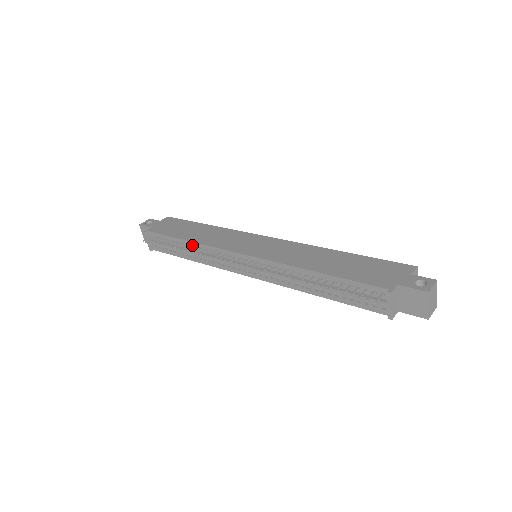
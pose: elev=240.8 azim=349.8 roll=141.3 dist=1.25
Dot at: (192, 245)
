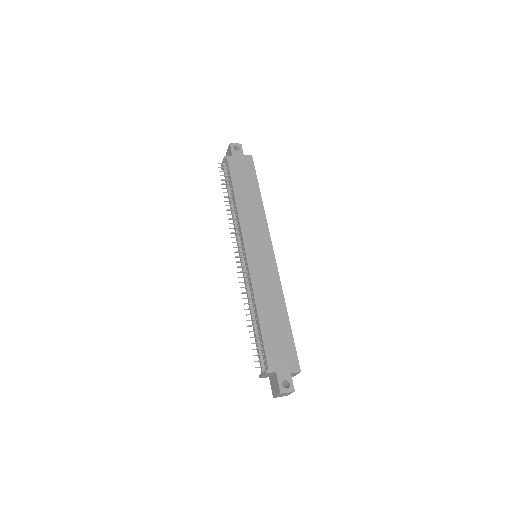
Dot at: (235, 205)
